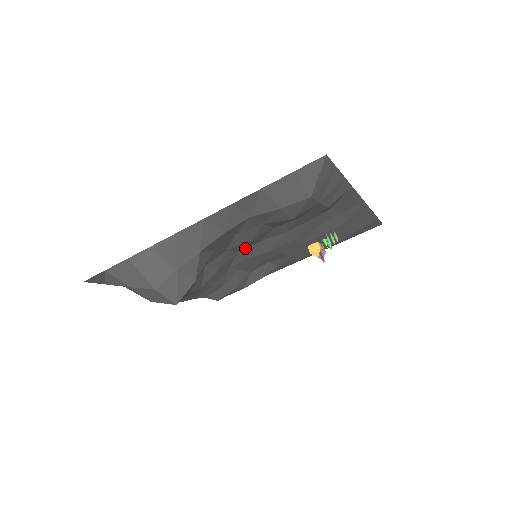
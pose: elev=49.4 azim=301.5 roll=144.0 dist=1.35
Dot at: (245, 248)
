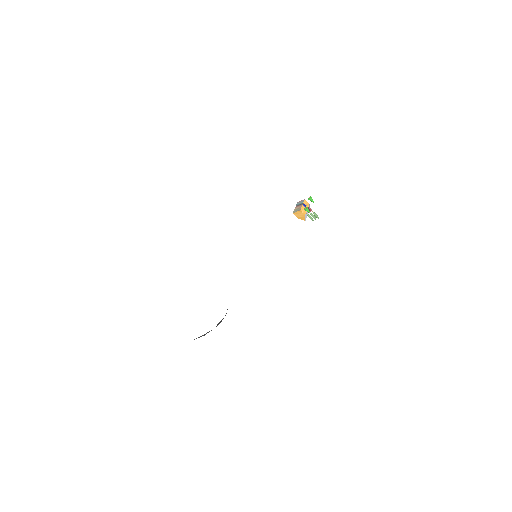
Dot at: occluded
